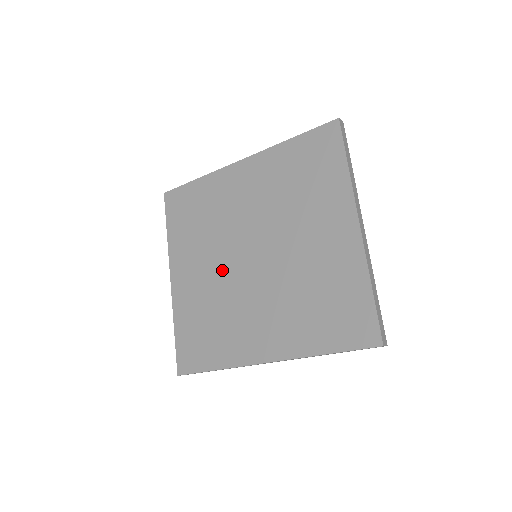
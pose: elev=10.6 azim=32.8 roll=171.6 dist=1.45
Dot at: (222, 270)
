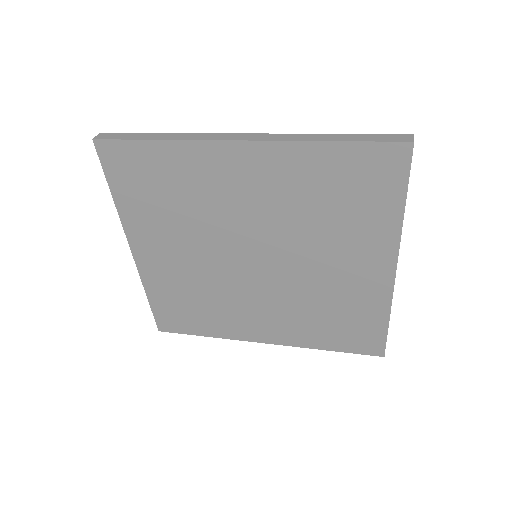
Dot at: (210, 263)
